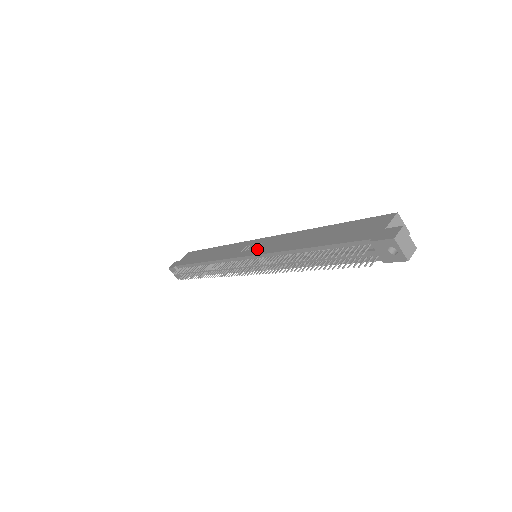
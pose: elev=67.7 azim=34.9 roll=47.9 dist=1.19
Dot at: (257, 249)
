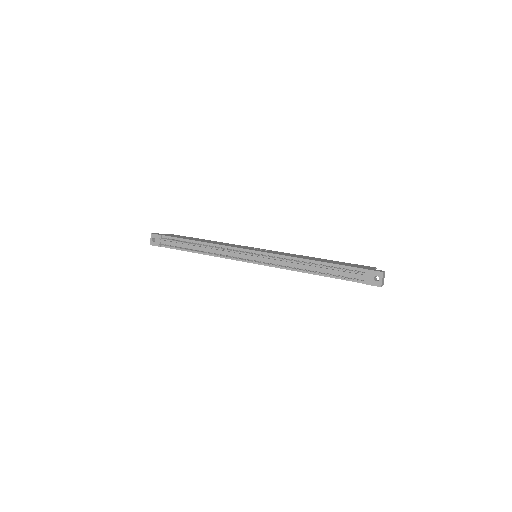
Dot at: (266, 251)
